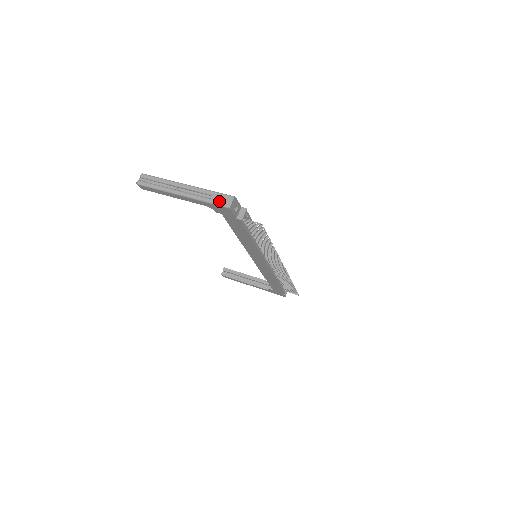
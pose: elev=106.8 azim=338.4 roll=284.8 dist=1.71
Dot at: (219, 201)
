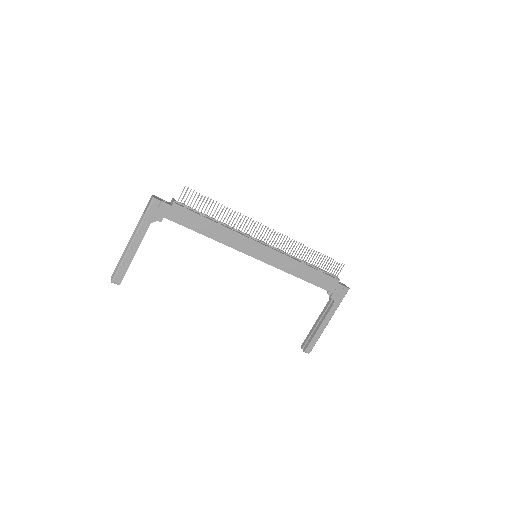
Dot at: (147, 207)
